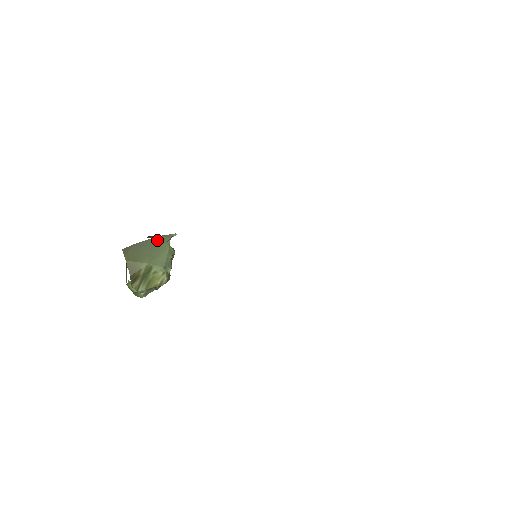
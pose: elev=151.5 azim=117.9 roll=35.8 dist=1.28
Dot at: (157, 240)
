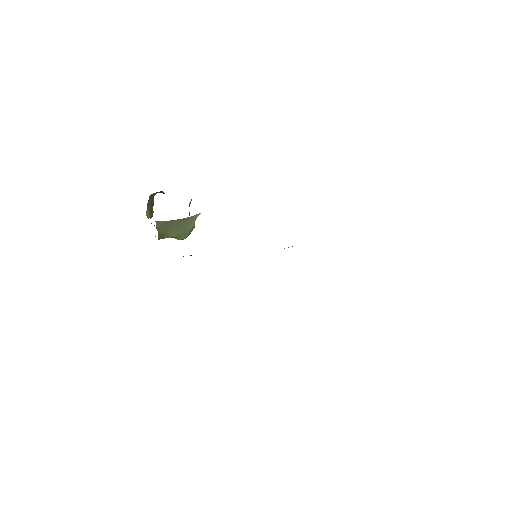
Dot at: (186, 220)
